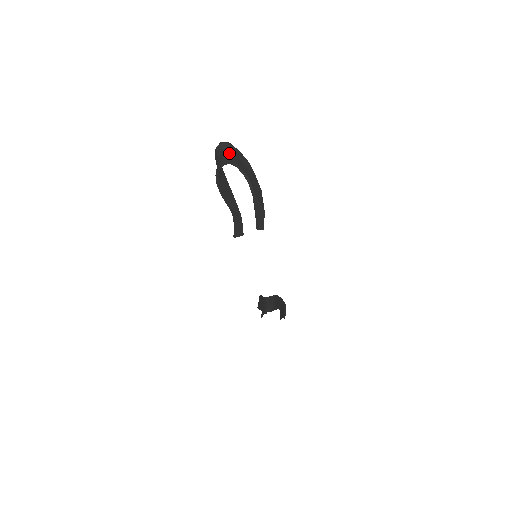
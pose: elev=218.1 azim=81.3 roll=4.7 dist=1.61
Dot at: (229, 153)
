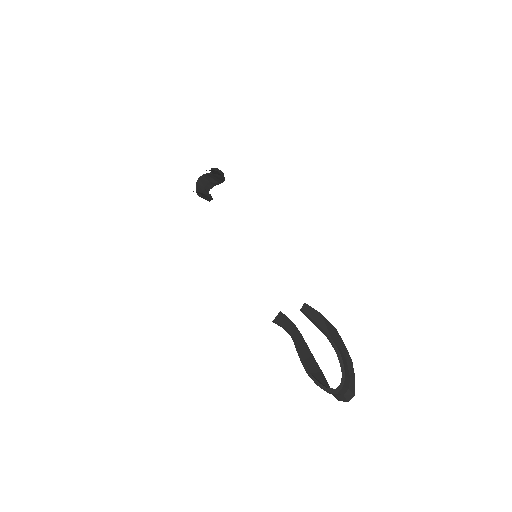
Dot at: (208, 180)
